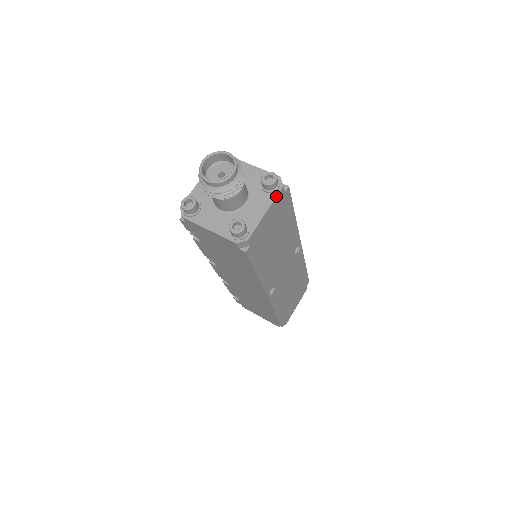
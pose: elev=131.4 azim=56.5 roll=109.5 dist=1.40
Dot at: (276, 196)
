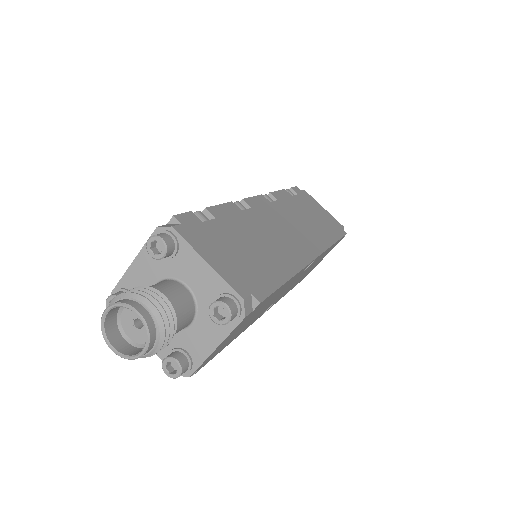
Dot at: (232, 330)
